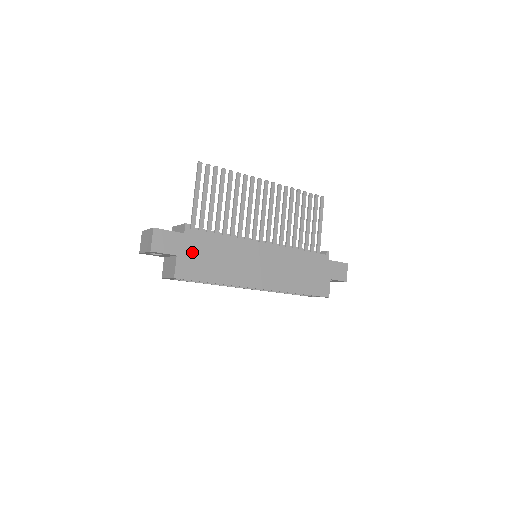
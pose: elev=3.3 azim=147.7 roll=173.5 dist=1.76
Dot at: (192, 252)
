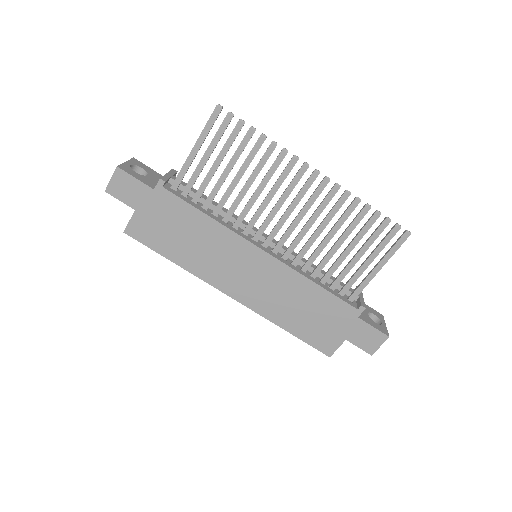
Dot at: (156, 215)
